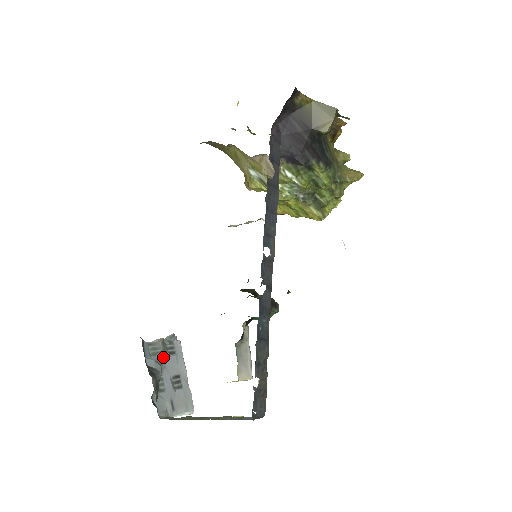
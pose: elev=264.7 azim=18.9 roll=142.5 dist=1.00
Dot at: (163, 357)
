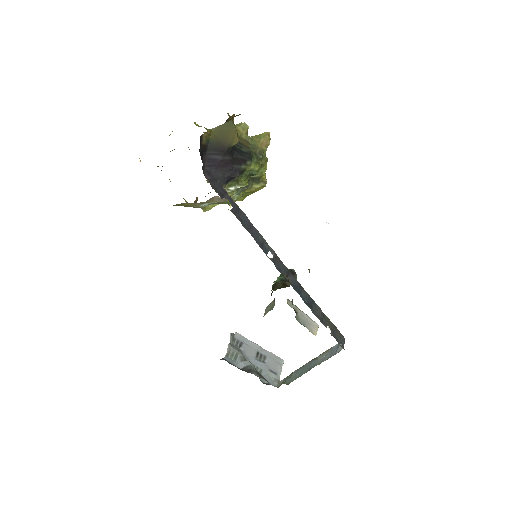
Dot at: (241, 354)
